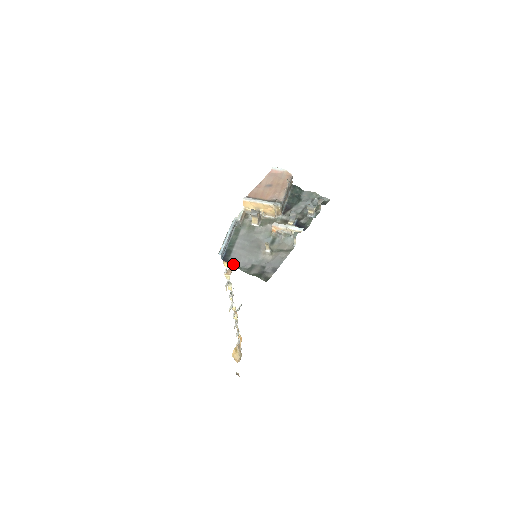
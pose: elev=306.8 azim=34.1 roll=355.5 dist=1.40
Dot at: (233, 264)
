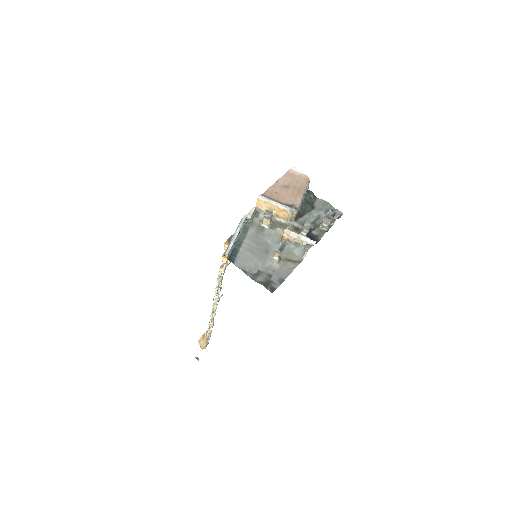
Dot at: (239, 266)
